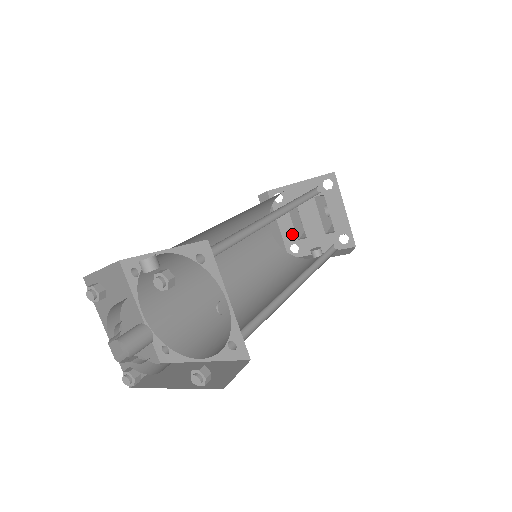
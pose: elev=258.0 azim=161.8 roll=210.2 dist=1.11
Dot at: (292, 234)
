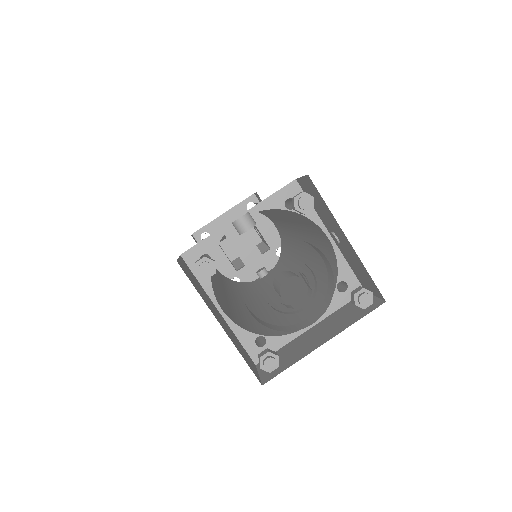
Dot at: (229, 268)
